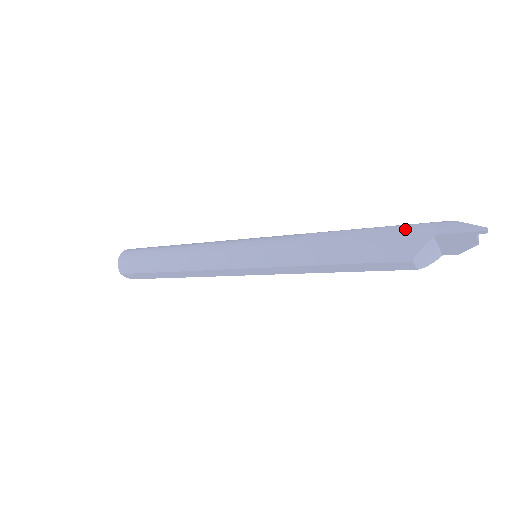
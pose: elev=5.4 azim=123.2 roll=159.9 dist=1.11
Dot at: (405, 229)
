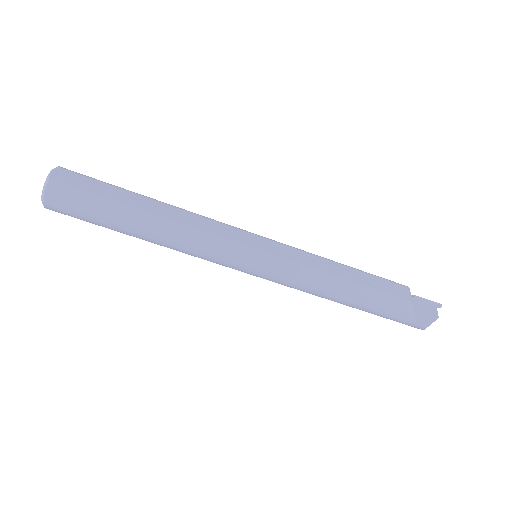
Dot at: occluded
